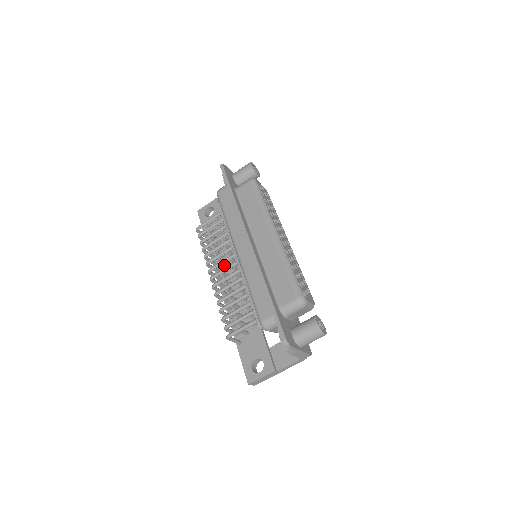
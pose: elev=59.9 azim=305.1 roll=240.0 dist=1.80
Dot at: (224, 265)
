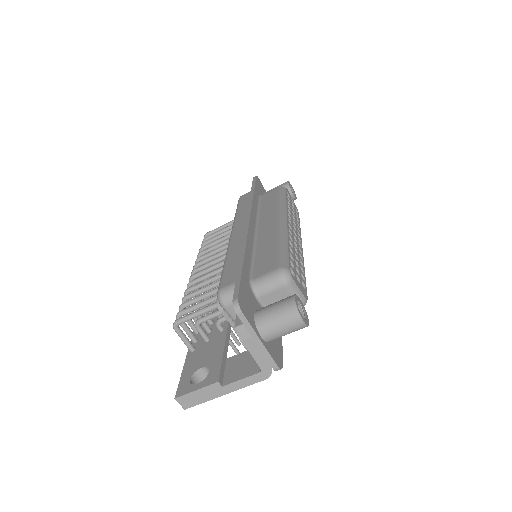
Dot at: occluded
